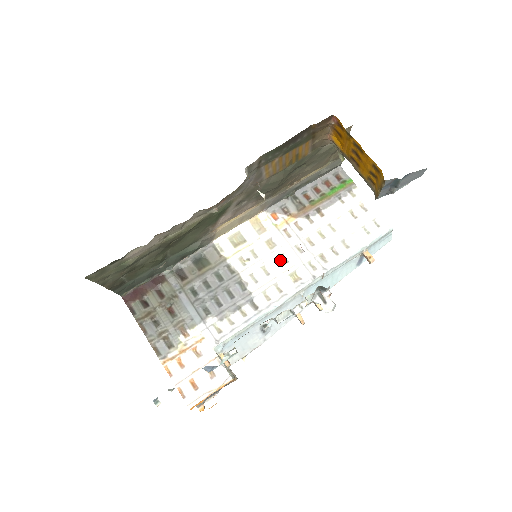
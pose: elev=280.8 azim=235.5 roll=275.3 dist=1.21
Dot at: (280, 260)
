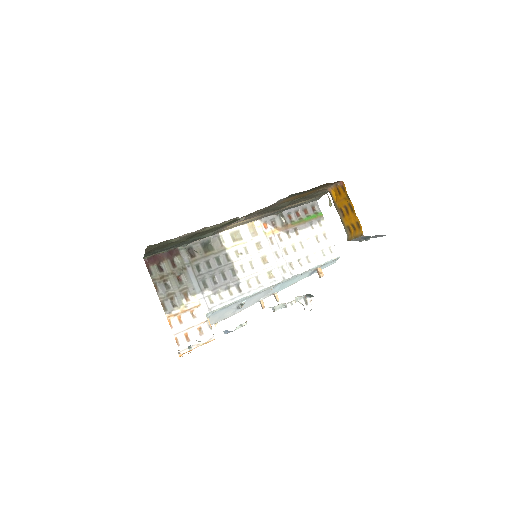
Dot at: (263, 260)
